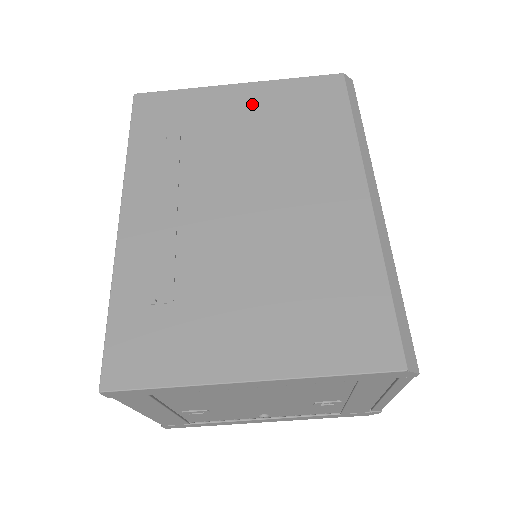
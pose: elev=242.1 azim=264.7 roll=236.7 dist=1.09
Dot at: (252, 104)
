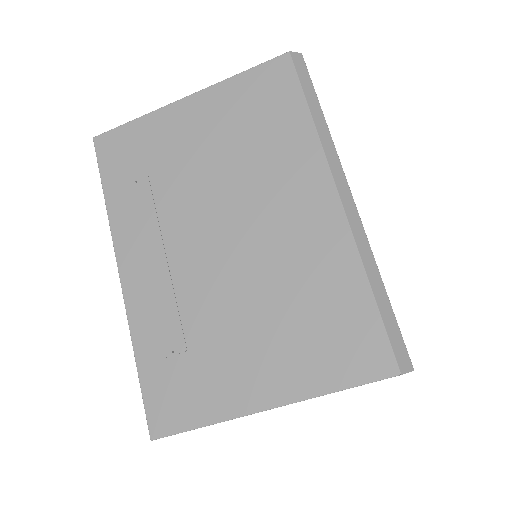
Dot at: (206, 119)
